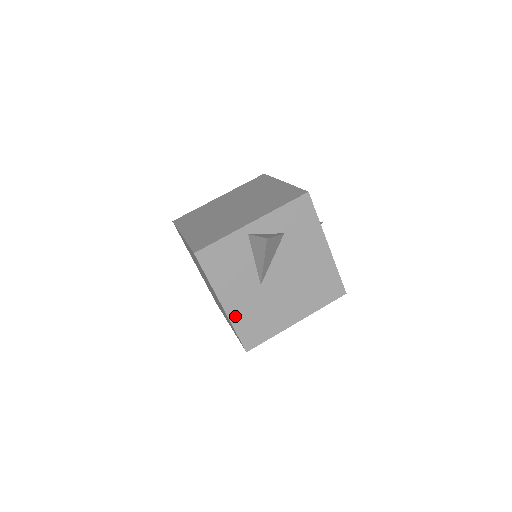
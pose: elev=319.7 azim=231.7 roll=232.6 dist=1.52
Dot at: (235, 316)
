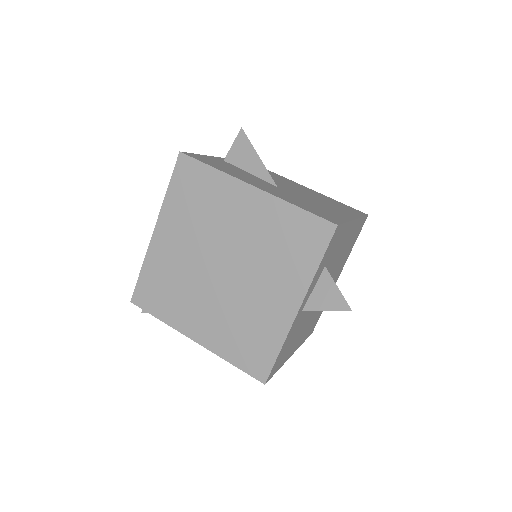
Dot at: (280, 197)
